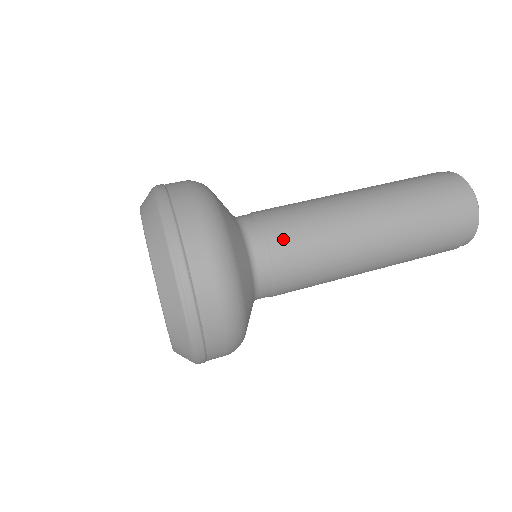
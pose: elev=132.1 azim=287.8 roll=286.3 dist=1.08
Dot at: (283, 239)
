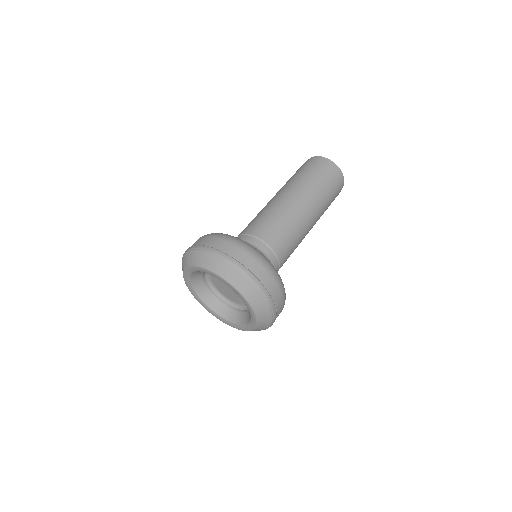
Dot at: (275, 240)
